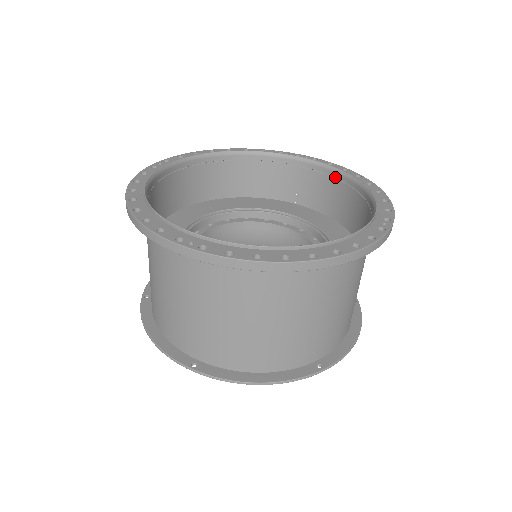
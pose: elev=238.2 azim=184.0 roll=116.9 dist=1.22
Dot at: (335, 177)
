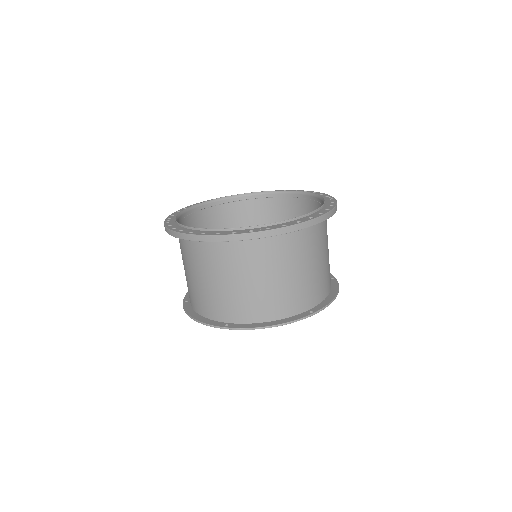
Dot at: occluded
